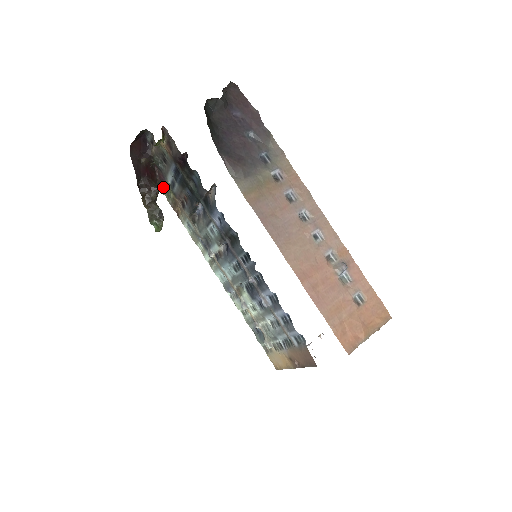
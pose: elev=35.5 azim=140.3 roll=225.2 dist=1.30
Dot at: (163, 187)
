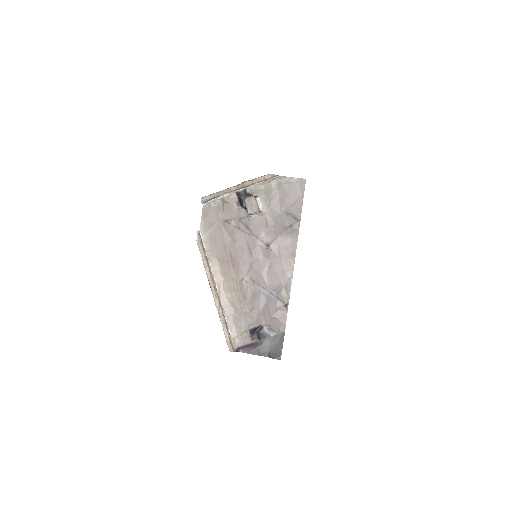
Dot at: occluded
